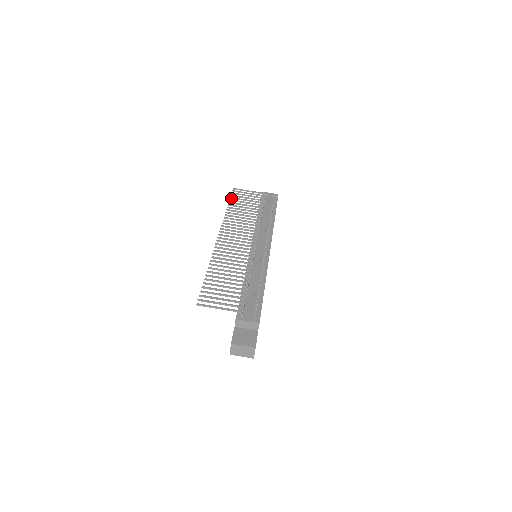
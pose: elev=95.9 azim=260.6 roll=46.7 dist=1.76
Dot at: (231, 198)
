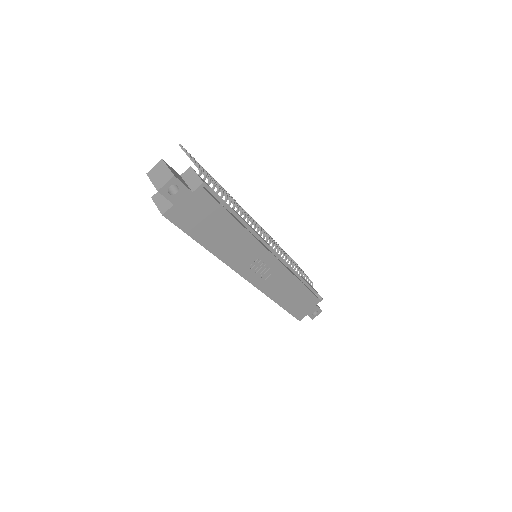
Dot at: occluded
